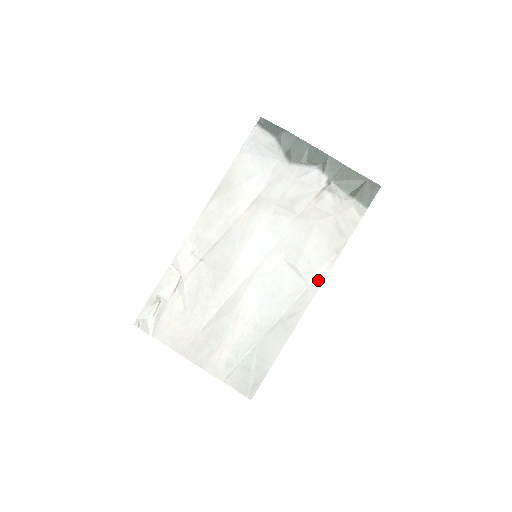
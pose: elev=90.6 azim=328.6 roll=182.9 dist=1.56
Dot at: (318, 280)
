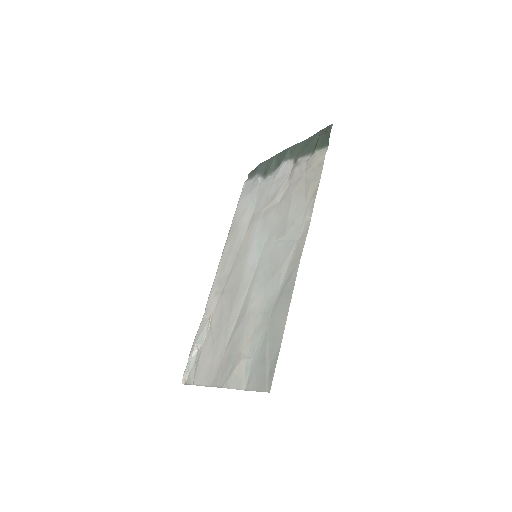
Dot at: (305, 230)
